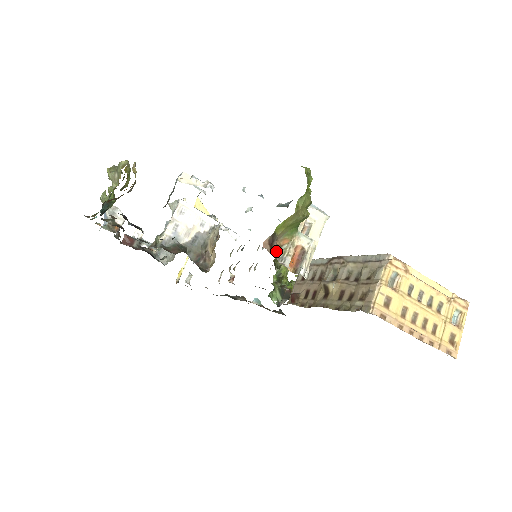
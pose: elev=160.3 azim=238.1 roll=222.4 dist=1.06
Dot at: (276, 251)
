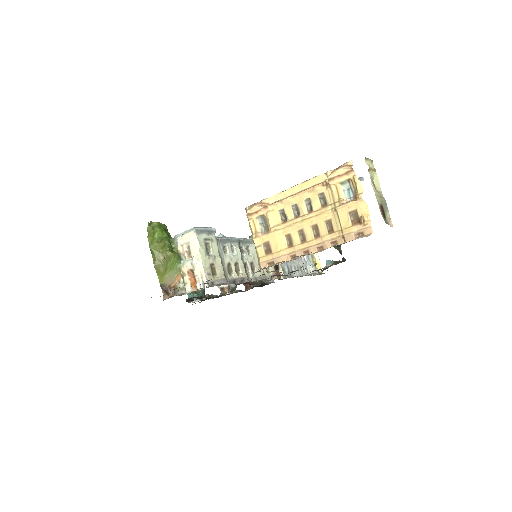
Dot at: (173, 292)
